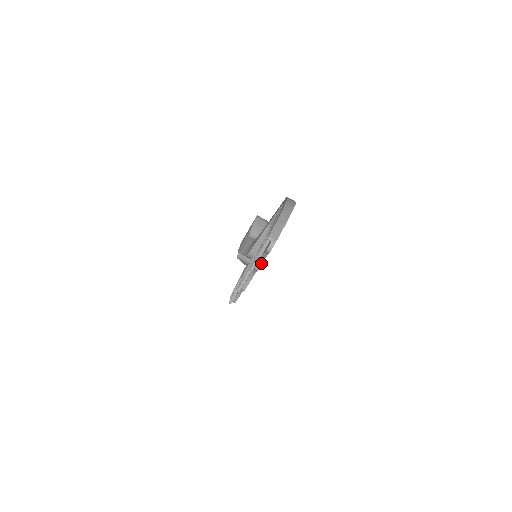
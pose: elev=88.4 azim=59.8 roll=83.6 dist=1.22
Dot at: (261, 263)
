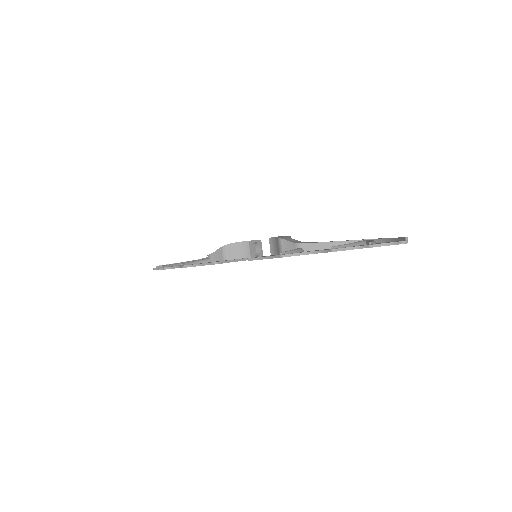
Dot at: (378, 246)
